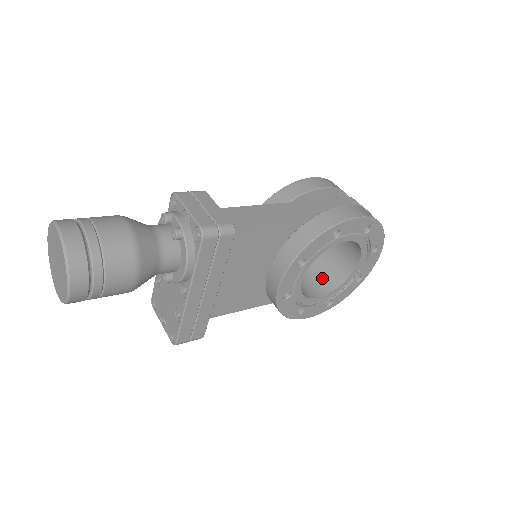
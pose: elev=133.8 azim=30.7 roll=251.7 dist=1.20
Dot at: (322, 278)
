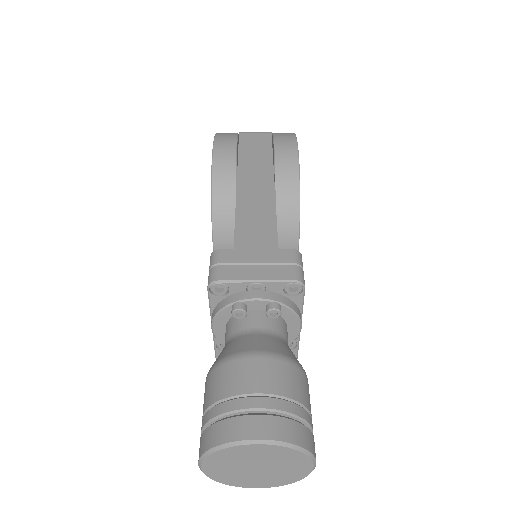
Dot at: occluded
